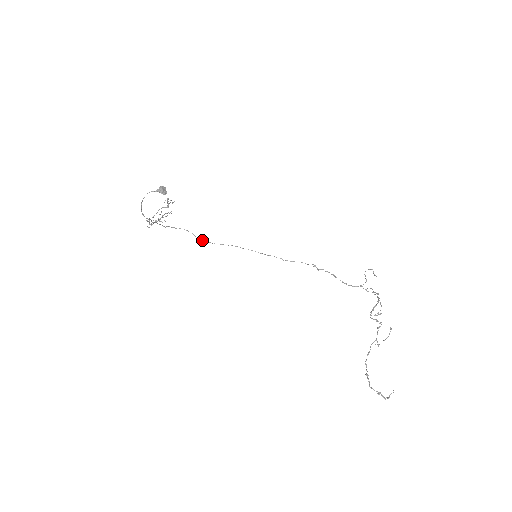
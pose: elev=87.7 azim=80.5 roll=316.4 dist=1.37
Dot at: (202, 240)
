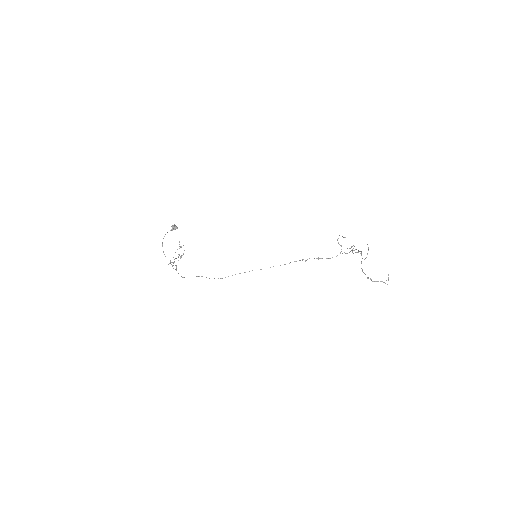
Dot at: occluded
